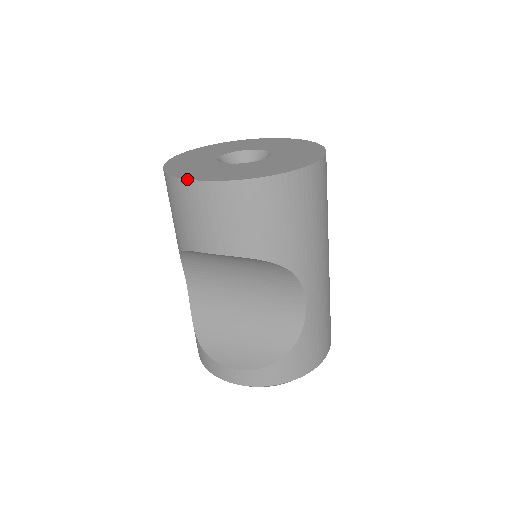
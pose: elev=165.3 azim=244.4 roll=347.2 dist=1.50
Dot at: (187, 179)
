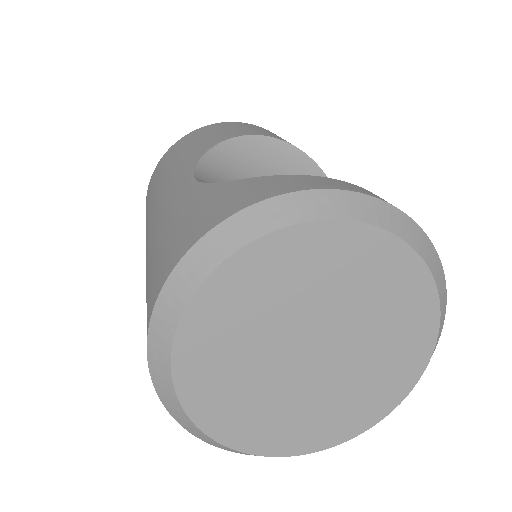
Dot at: occluded
